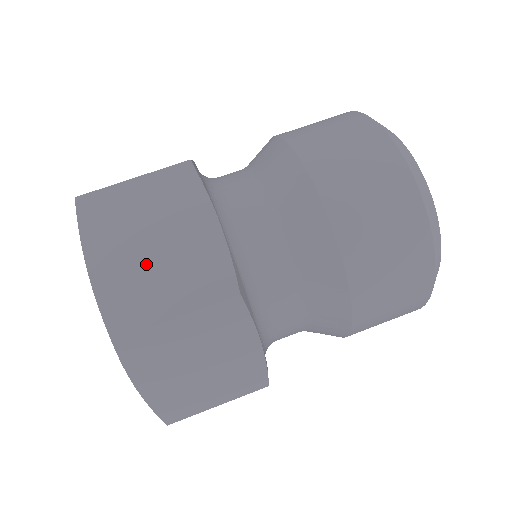
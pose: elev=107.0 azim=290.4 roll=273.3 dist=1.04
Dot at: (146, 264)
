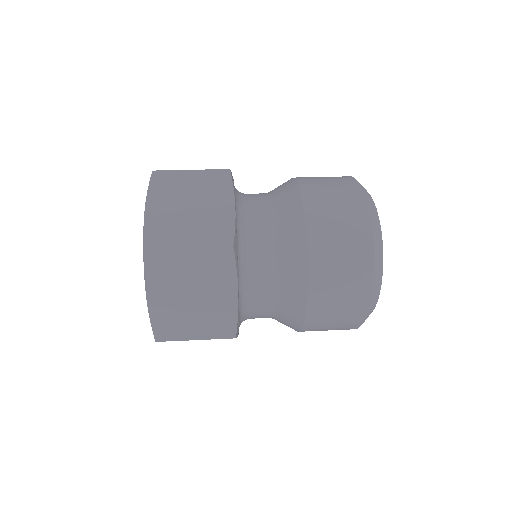
Dot at: occluded
